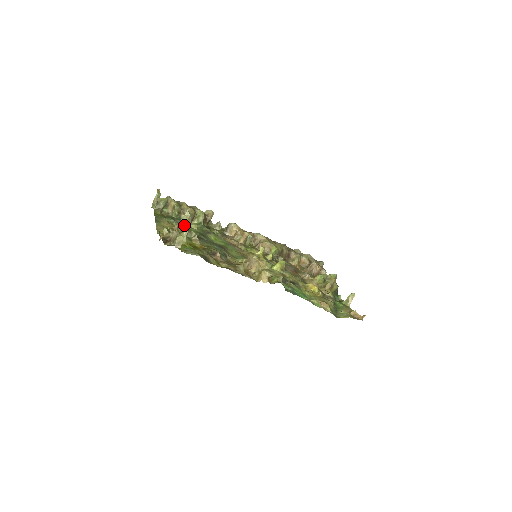
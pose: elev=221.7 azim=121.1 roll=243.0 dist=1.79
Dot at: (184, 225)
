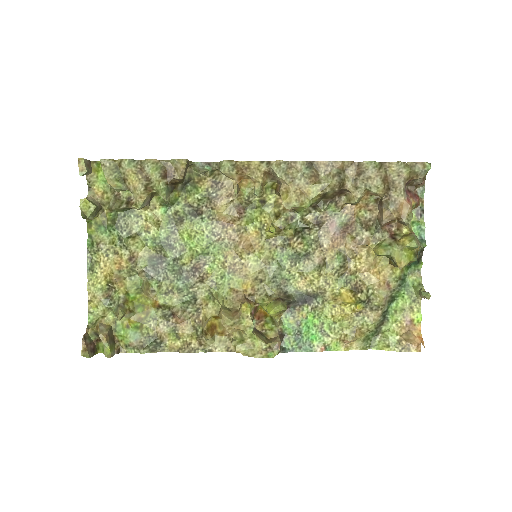
Dot at: (132, 246)
